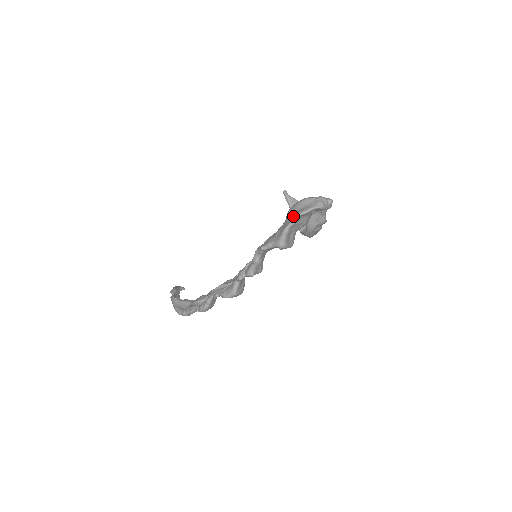
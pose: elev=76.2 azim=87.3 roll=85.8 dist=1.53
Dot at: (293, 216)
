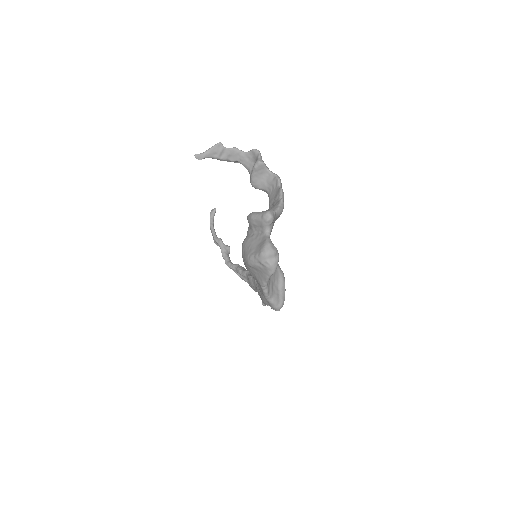
Dot at: occluded
